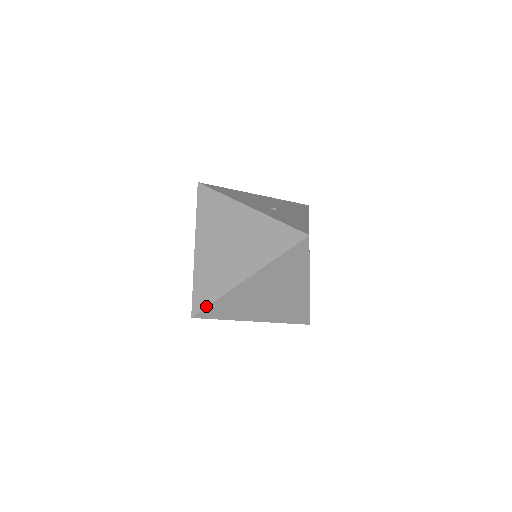
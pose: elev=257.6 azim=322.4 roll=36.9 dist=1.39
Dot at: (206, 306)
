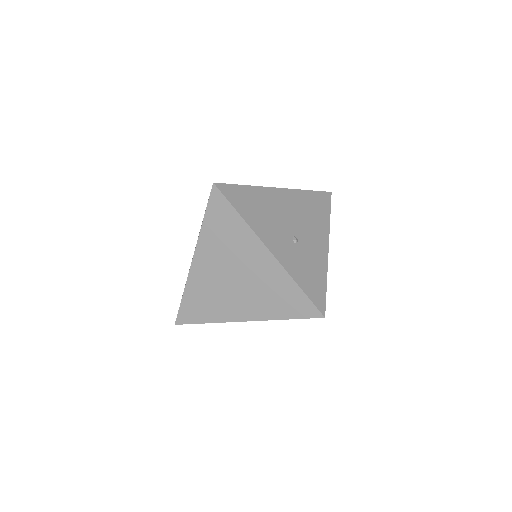
Dot at: (193, 323)
